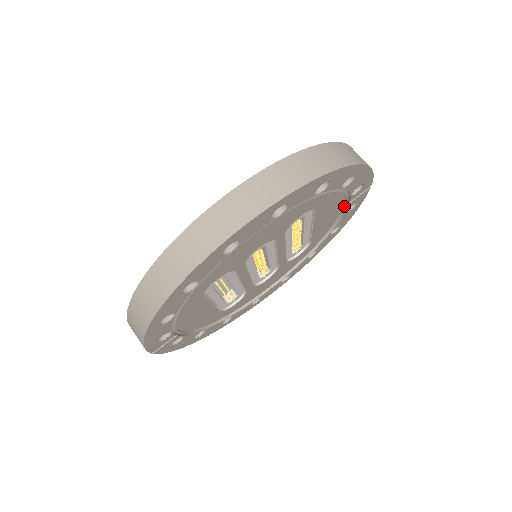
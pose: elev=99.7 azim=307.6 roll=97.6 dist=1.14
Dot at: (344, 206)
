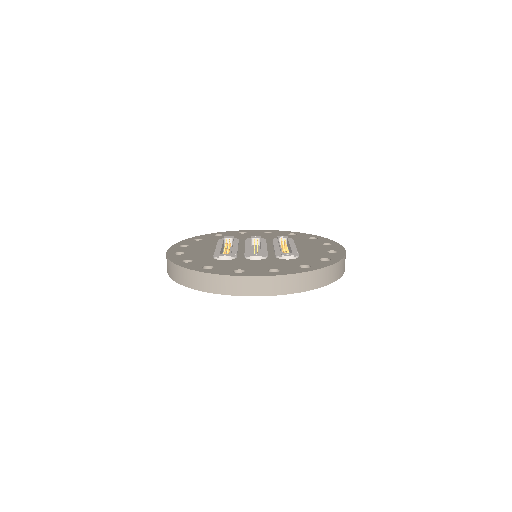
Dot at: occluded
